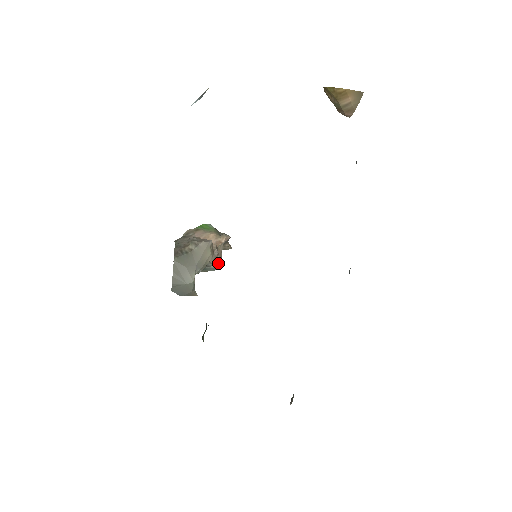
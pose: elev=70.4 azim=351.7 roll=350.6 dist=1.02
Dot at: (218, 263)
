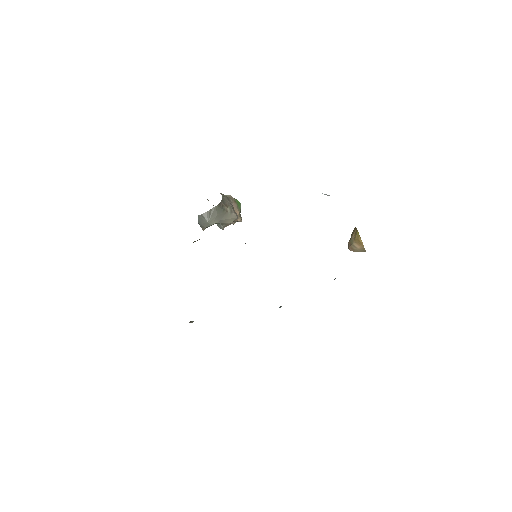
Dot at: occluded
